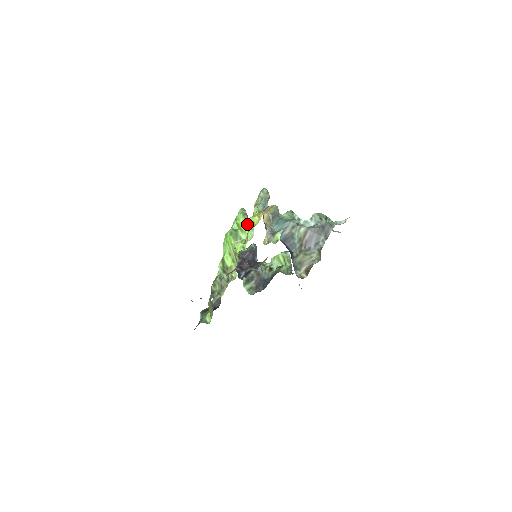
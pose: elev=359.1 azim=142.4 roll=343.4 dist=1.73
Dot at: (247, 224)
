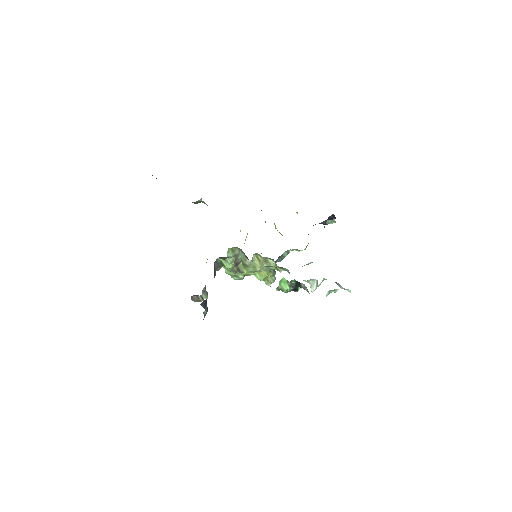
Dot at: occluded
